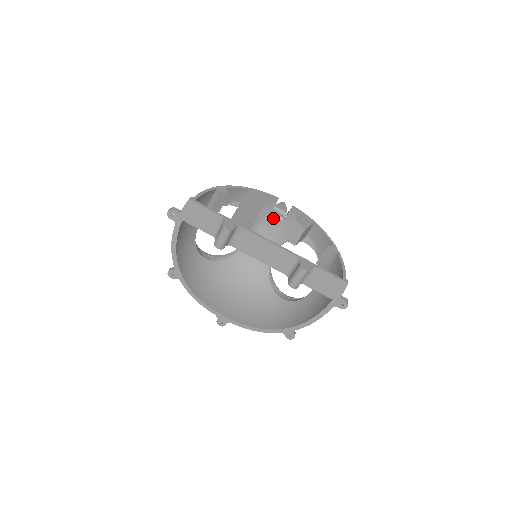
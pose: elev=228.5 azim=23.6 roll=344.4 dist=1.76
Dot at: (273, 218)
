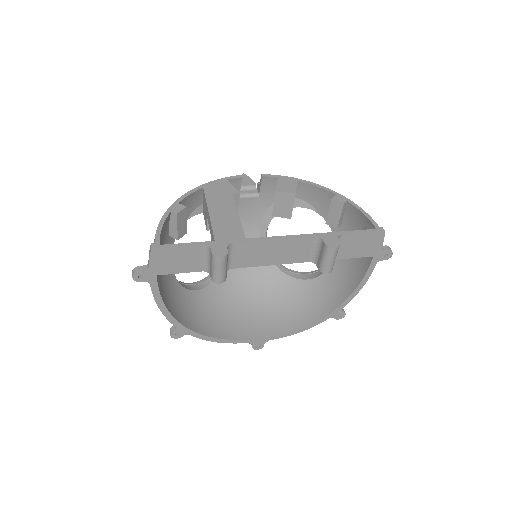
Dot at: (245, 200)
